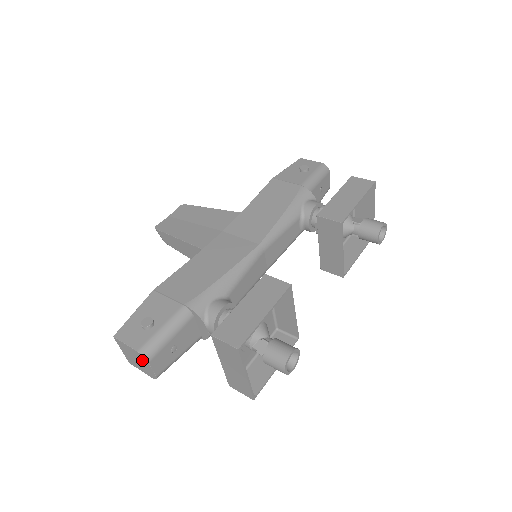
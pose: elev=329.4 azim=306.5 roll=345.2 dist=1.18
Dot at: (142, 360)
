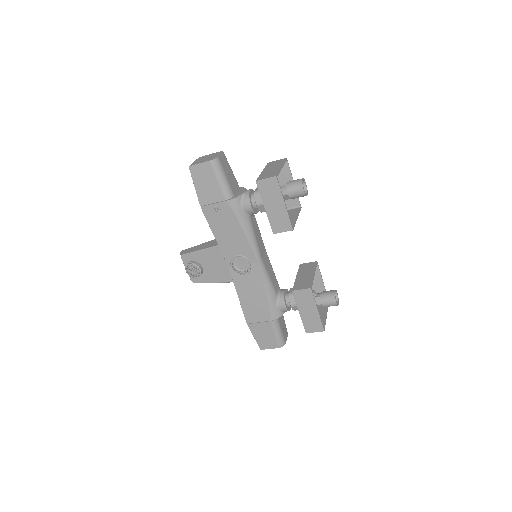
Dot at: (216, 154)
